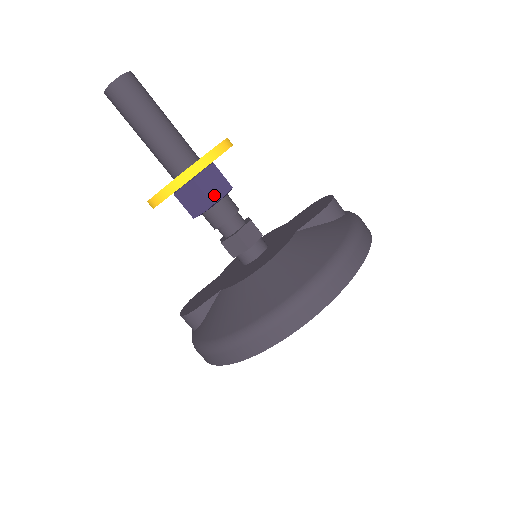
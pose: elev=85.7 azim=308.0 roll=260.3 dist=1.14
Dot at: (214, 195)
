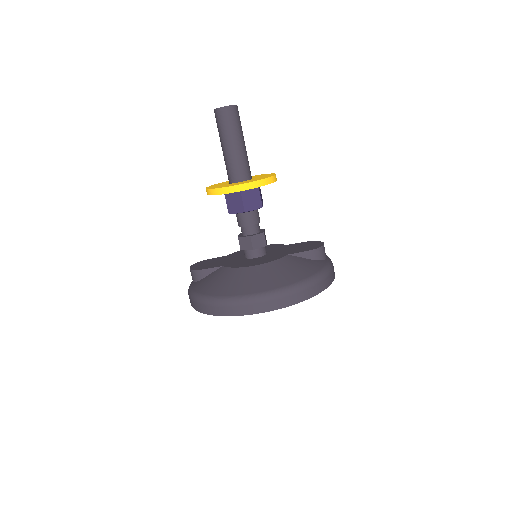
Dot at: (248, 206)
